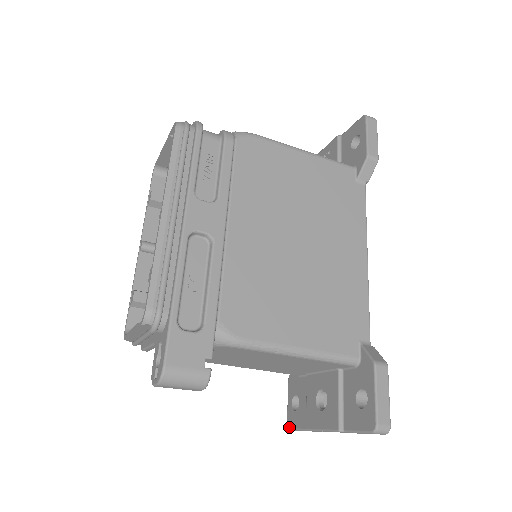
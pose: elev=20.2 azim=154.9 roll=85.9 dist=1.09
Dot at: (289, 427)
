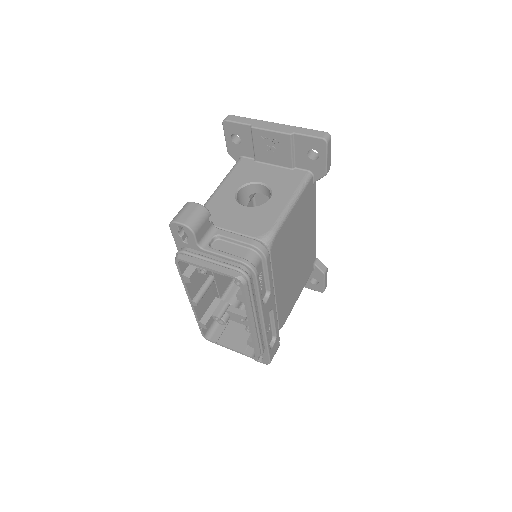
Dot at: occluded
